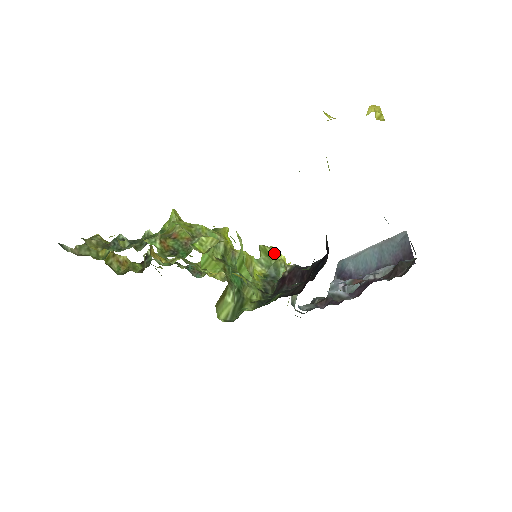
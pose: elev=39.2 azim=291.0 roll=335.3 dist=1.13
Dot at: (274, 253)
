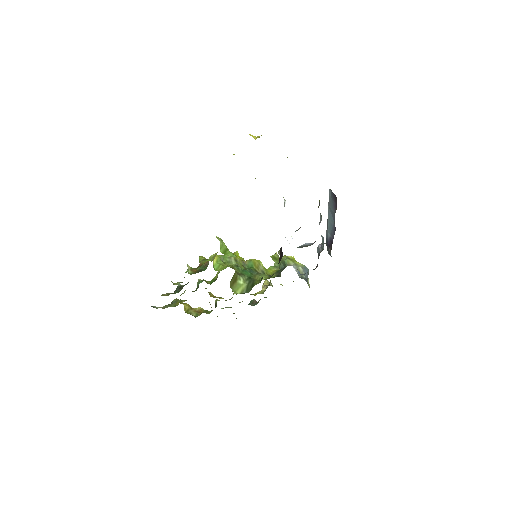
Dot at: occluded
